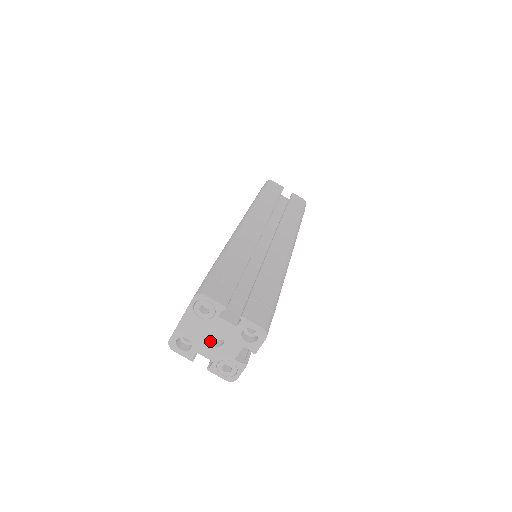
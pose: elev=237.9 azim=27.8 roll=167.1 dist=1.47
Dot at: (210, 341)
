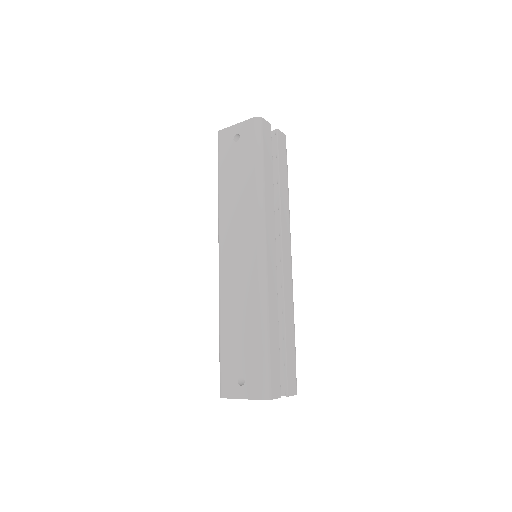
Dot at: occluded
